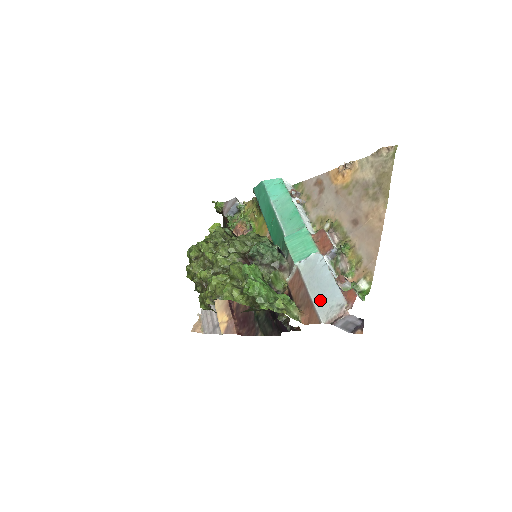
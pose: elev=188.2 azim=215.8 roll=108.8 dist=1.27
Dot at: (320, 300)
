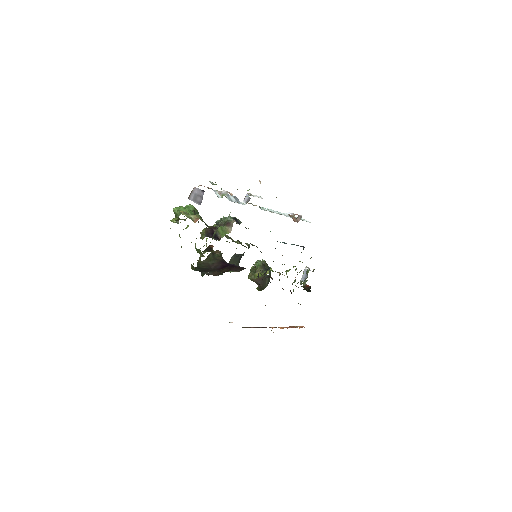
Dot at: occluded
